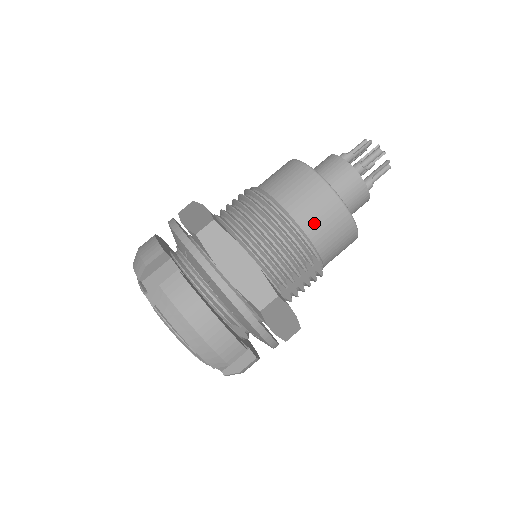
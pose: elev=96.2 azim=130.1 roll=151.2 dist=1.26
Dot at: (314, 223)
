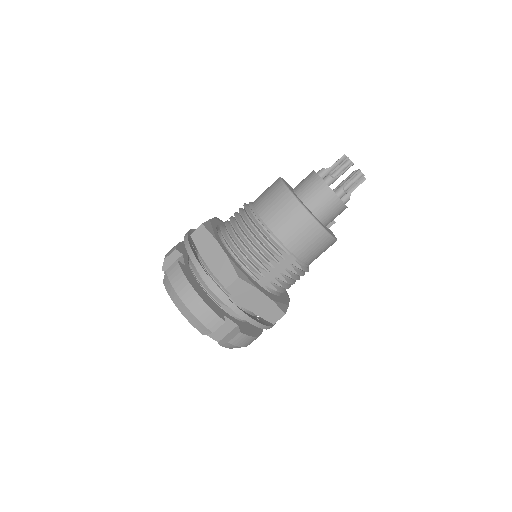
Dot at: (279, 223)
